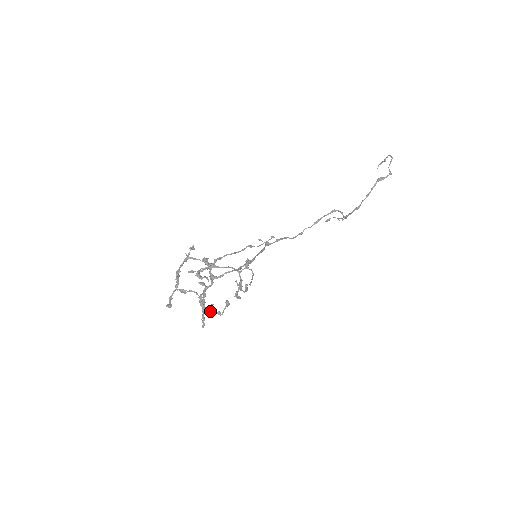
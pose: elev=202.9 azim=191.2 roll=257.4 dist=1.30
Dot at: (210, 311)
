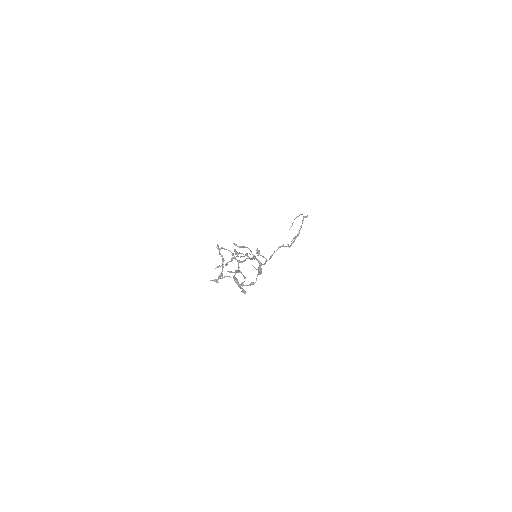
Dot at: occluded
